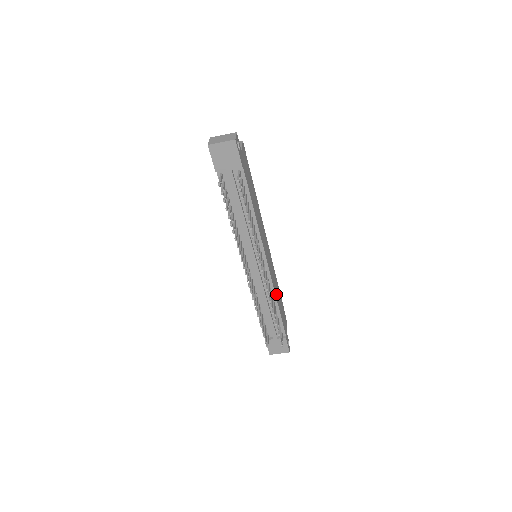
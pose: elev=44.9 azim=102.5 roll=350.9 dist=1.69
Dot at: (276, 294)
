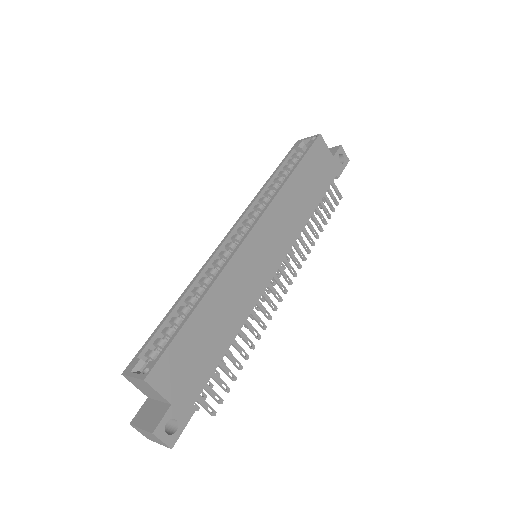
Dot at: (303, 215)
